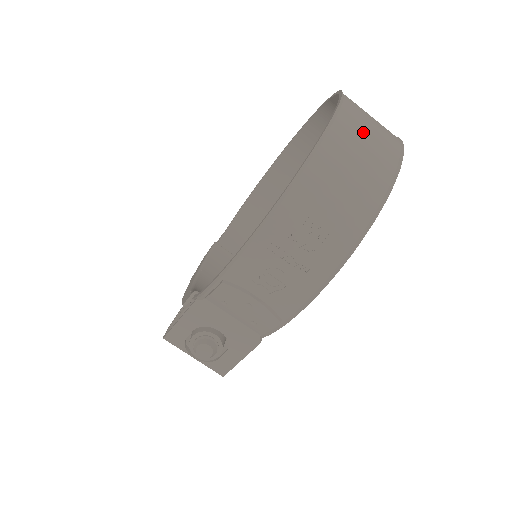
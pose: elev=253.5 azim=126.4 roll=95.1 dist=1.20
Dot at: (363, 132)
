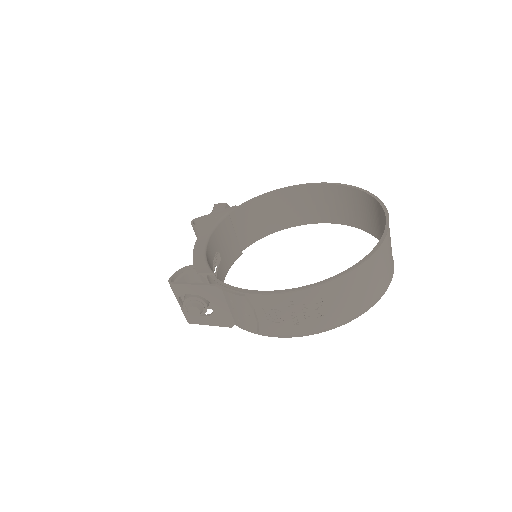
Dot at: (383, 264)
